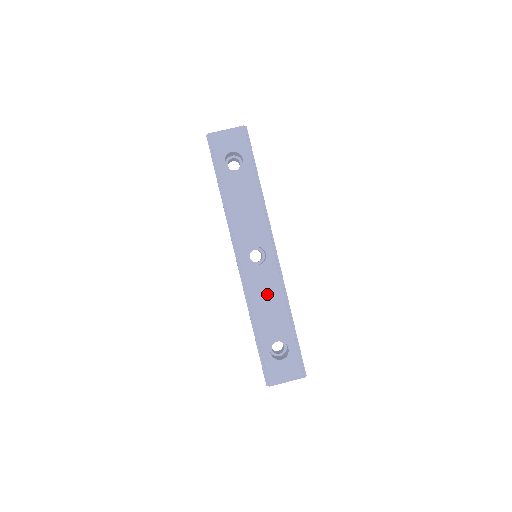
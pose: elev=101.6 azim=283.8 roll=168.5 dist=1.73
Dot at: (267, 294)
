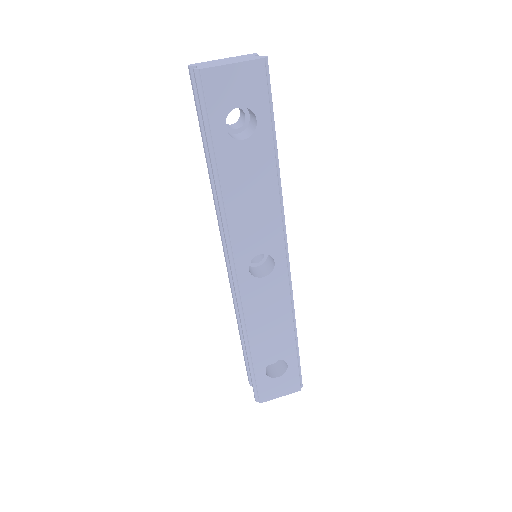
Dot at: (270, 311)
